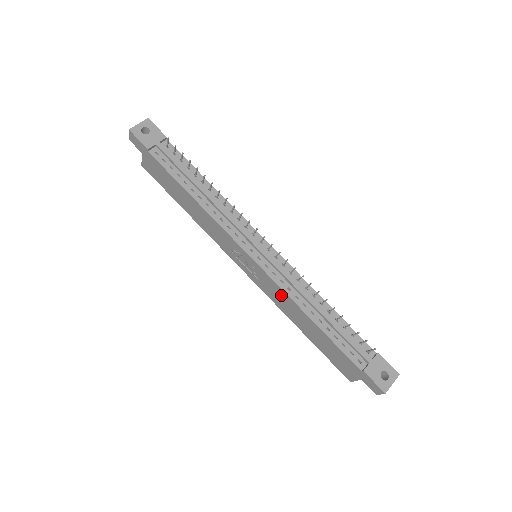
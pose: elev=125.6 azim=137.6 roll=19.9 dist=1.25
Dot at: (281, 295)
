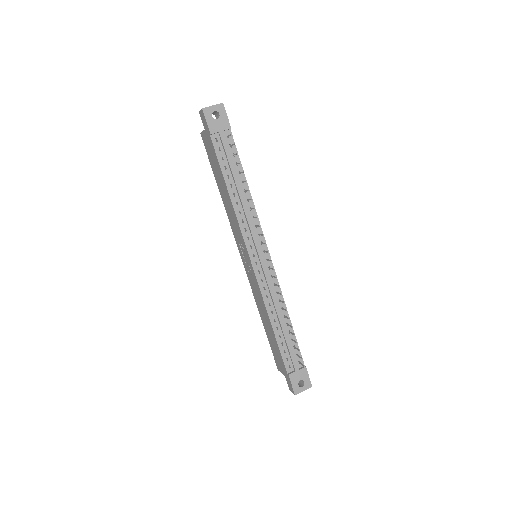
Dot at: (259, 296)
